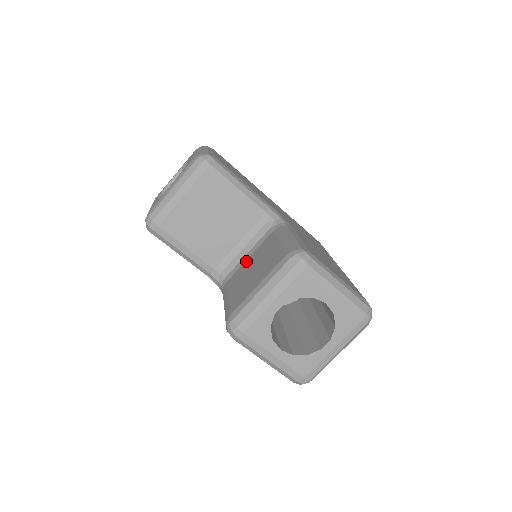
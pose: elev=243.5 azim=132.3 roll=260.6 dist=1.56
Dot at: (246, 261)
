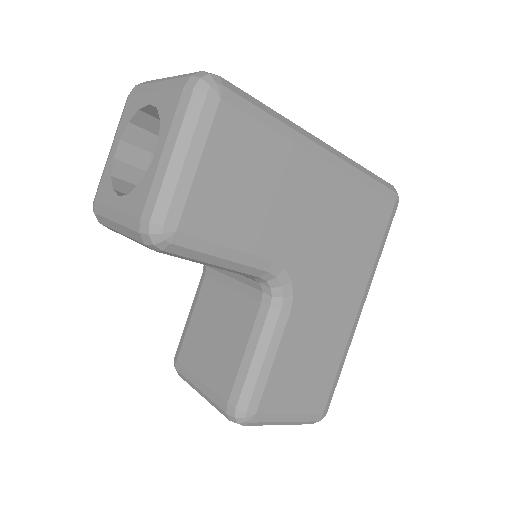
Dot at: (226, 289)
